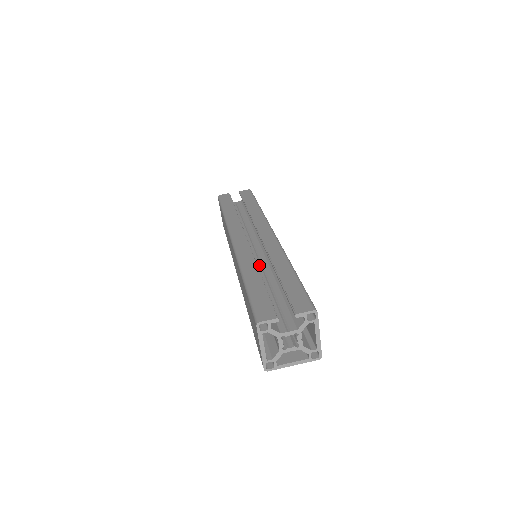
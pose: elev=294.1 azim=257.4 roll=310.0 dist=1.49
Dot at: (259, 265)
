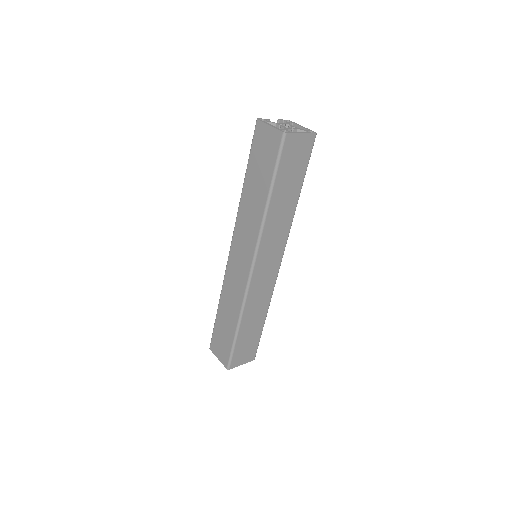
Dot at: occluded
